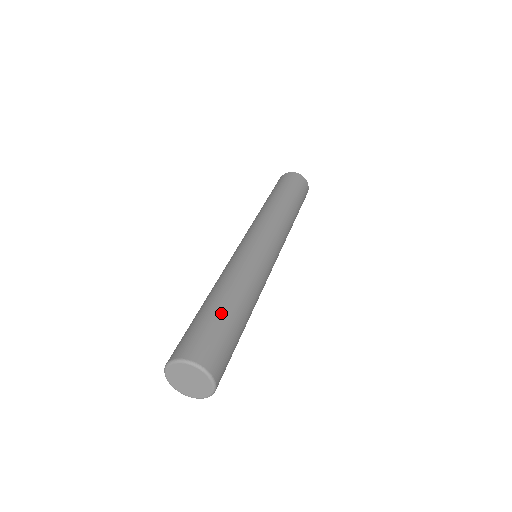
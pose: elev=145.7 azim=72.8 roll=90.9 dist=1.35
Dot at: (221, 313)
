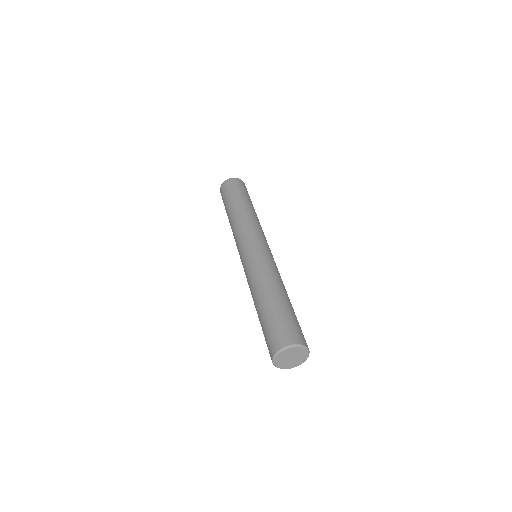
Dot at: (281, 306)
